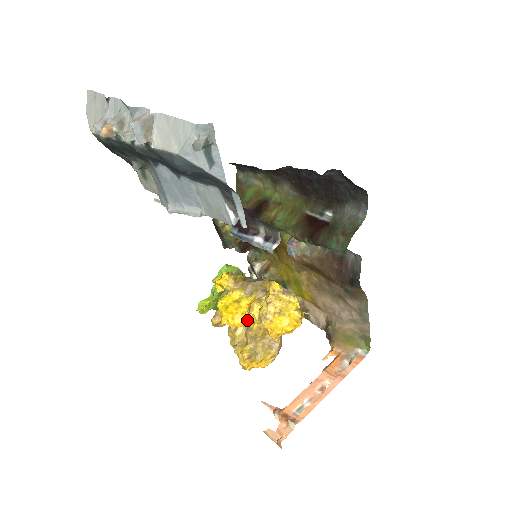
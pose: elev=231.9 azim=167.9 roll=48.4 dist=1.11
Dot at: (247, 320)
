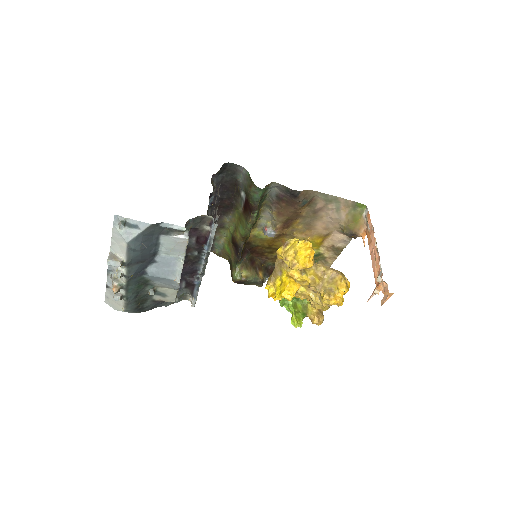
Dot at: (304, 286)
